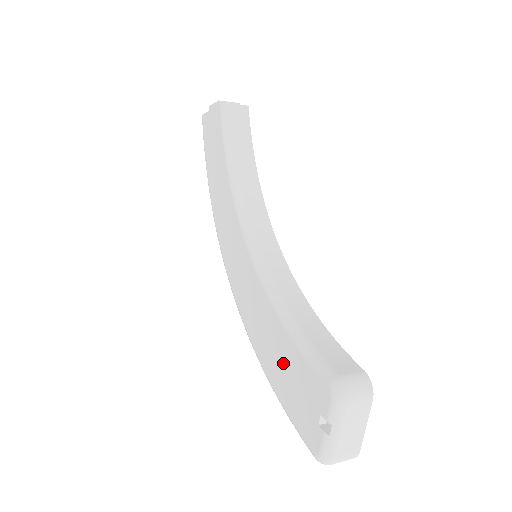
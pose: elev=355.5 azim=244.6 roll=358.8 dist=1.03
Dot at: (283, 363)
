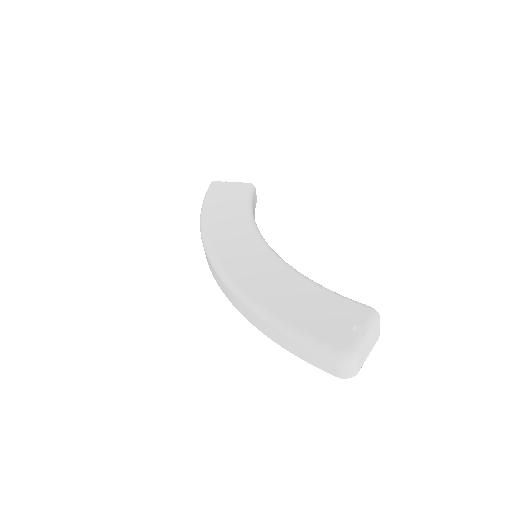
Dot at: (304, 301)
